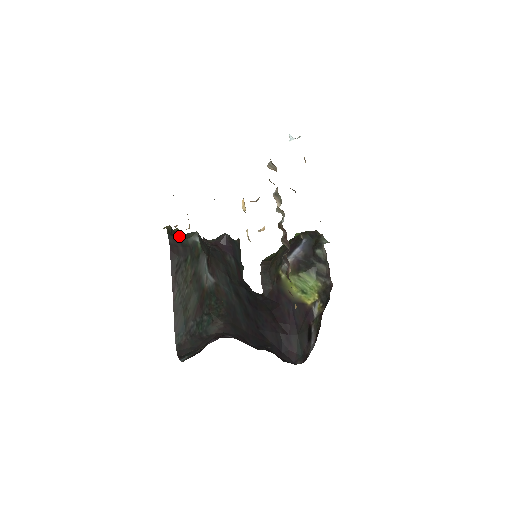
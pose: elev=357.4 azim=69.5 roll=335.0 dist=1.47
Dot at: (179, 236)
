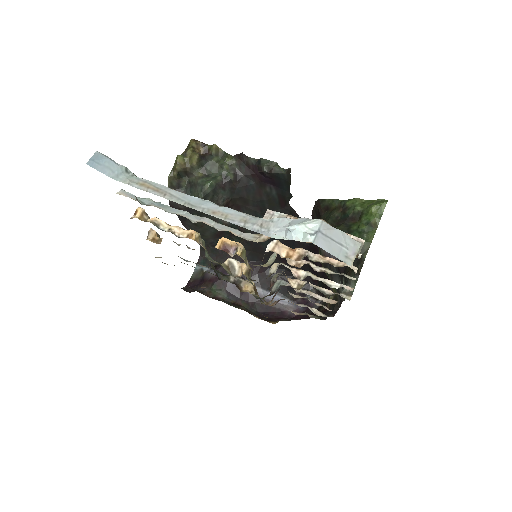
Dot at: (192, 176)
